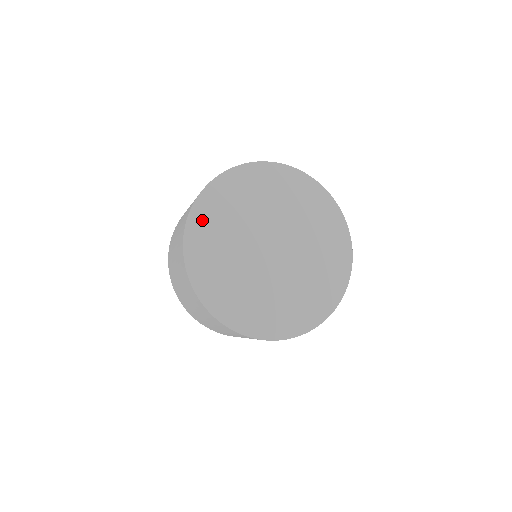
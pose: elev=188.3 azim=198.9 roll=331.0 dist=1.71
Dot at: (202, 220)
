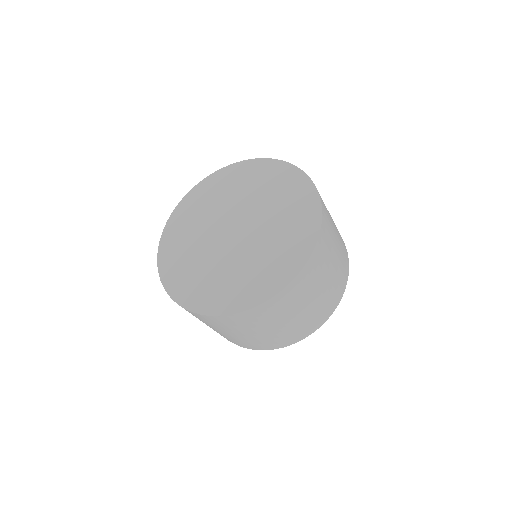
Dot at: (186, 207)
